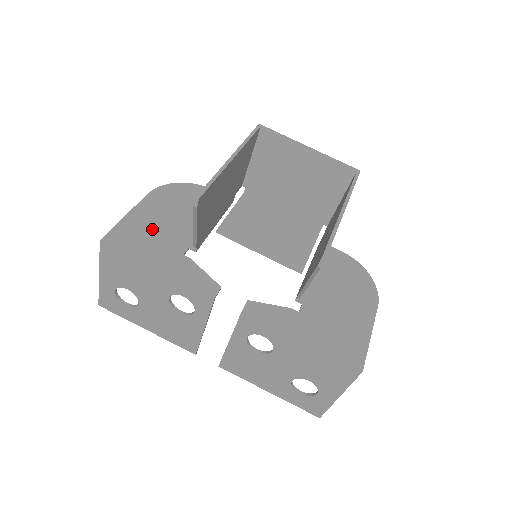
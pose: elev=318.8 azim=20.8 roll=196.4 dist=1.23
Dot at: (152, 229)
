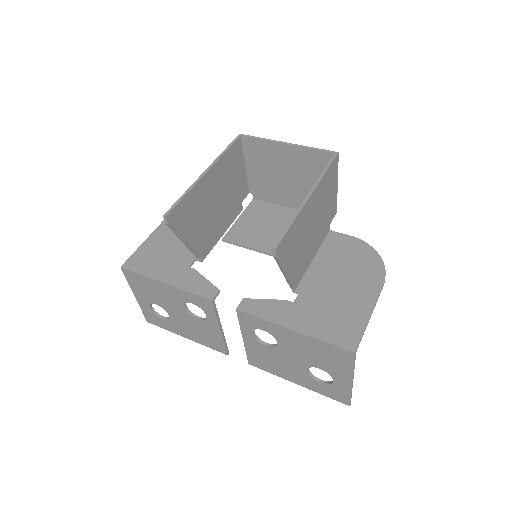
Dot at: (164, 249)
